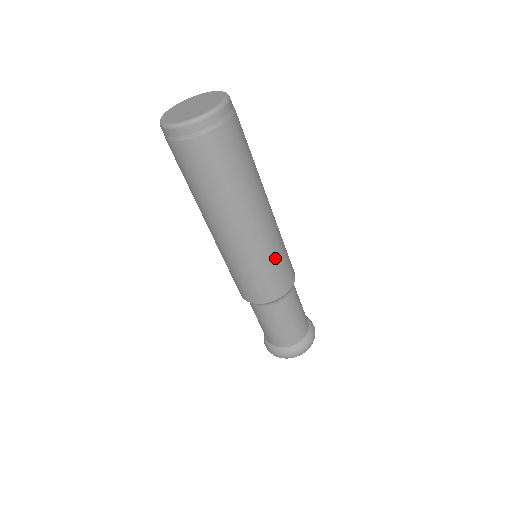
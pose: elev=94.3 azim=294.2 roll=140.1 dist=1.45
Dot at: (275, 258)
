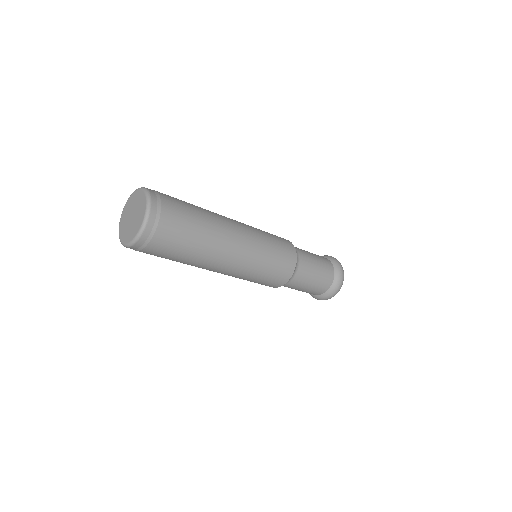
Dot at: (267, 258)
